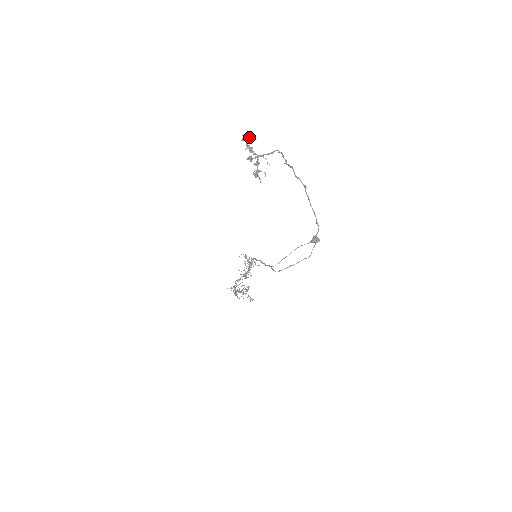
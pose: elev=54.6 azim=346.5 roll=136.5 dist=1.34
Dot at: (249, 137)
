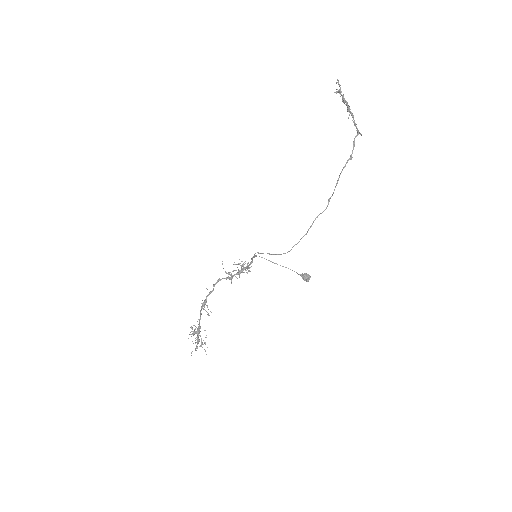
Dot at: occluded
